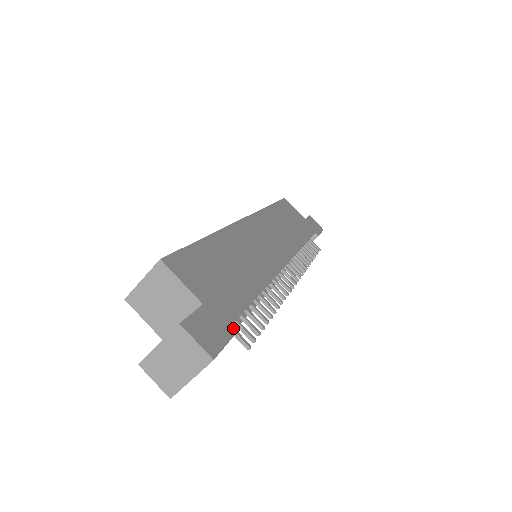
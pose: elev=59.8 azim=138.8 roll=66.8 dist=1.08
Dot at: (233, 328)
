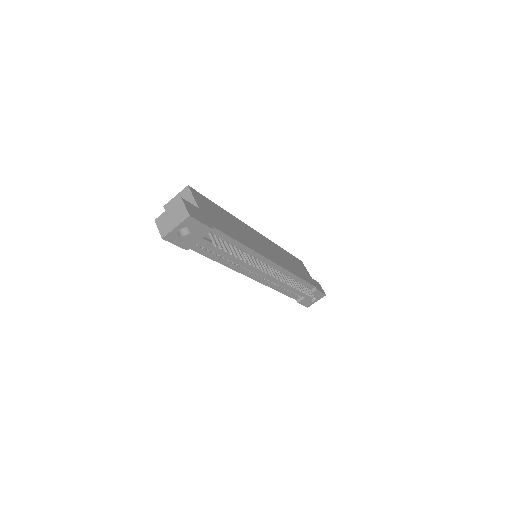
Dot at: (210, 225)
